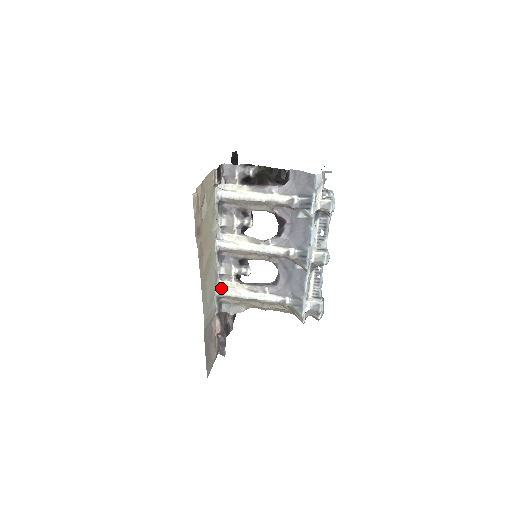
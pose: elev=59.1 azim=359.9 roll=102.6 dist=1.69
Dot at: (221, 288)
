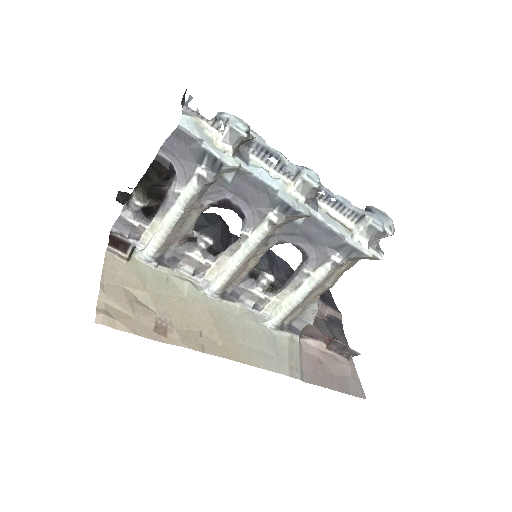
Dot at: (269, 318)
